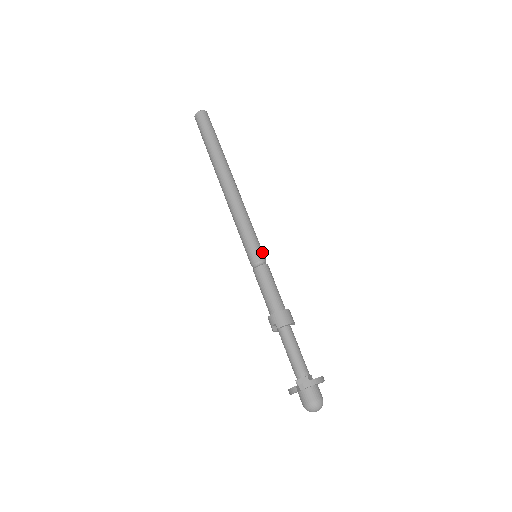
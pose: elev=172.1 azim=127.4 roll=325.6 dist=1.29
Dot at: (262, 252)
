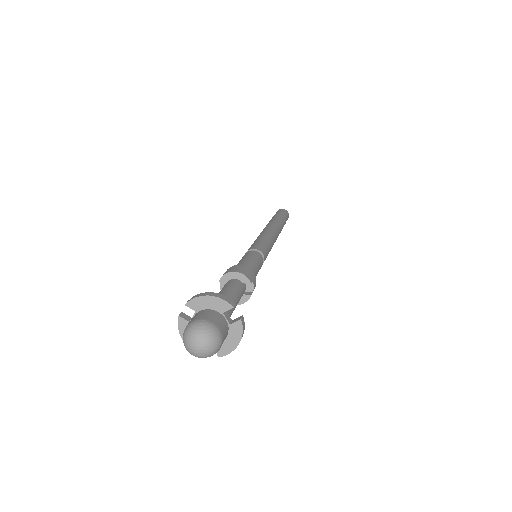
Dot at: (260, 247)
